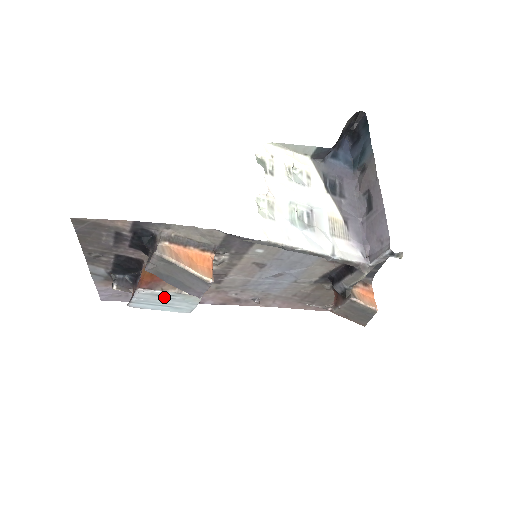
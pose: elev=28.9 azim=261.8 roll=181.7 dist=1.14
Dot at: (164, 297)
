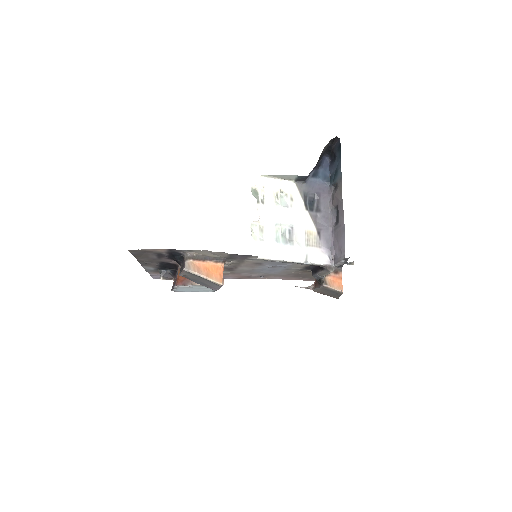
Dot at: (194, 287)
